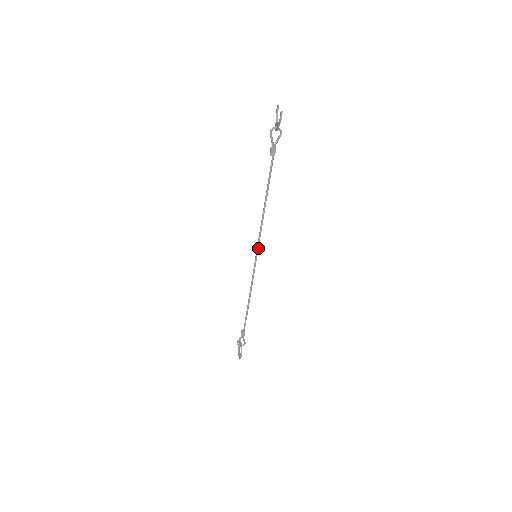
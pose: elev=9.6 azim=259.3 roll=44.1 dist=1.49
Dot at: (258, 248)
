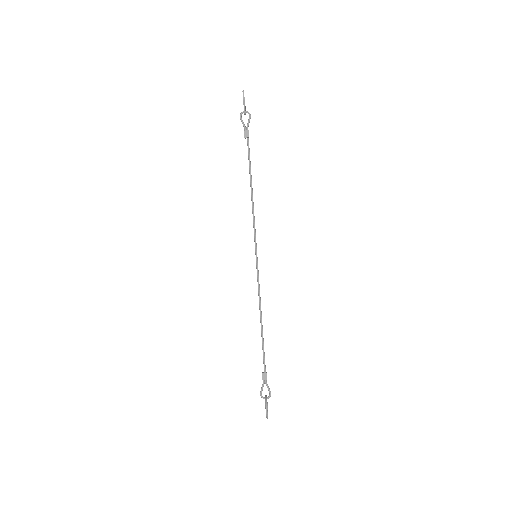
Dot at: (256, 245)
